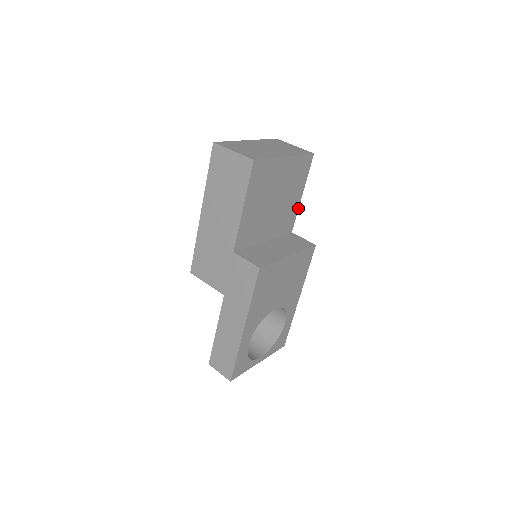
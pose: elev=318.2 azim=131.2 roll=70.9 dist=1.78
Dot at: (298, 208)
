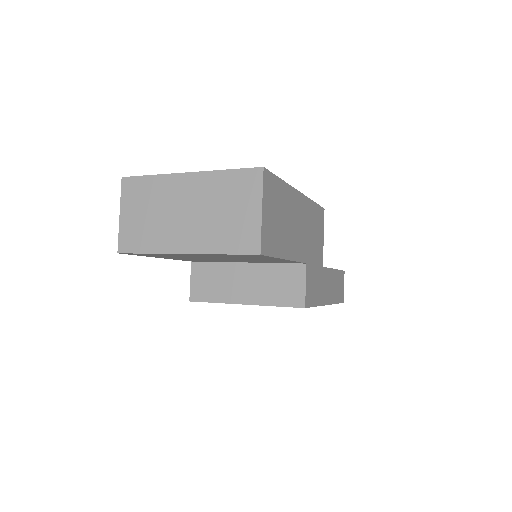
Dot at: (294, 260)
